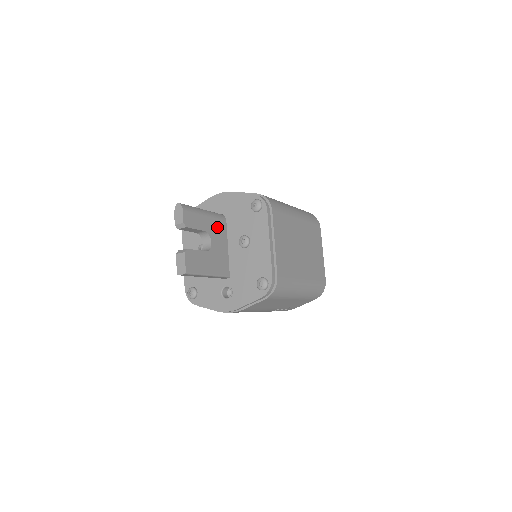
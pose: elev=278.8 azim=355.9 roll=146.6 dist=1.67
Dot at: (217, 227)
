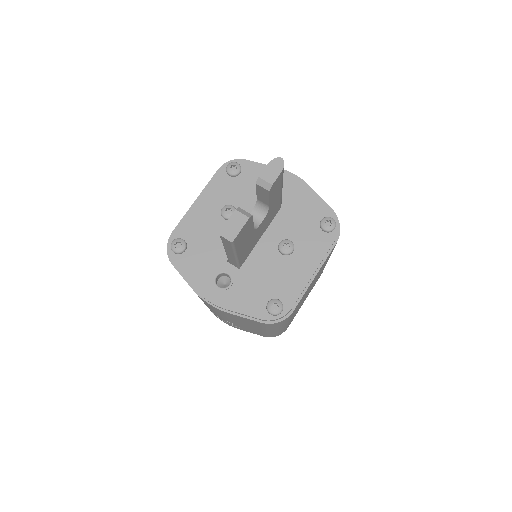
Dot at: (274, 209)
